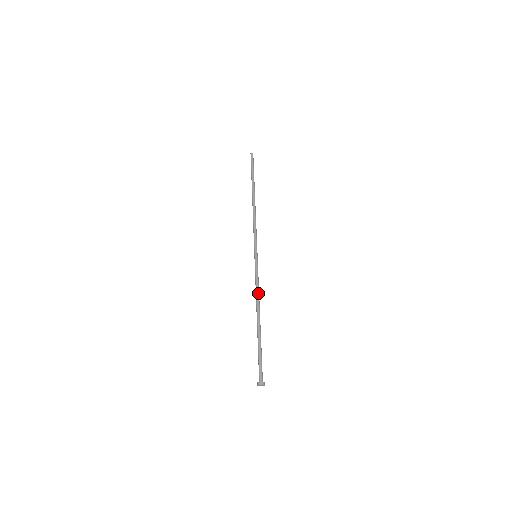
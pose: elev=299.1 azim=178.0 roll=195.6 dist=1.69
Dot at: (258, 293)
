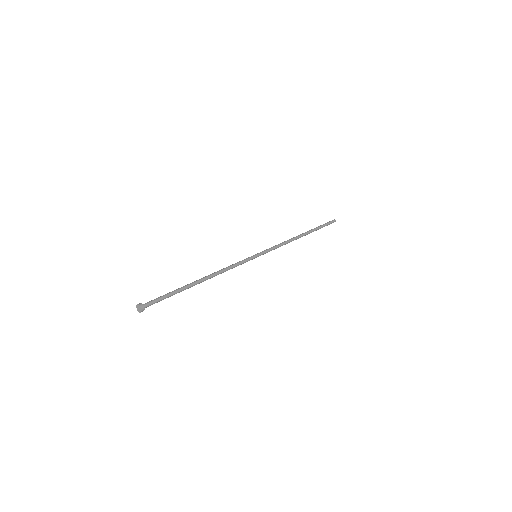
Dot at: (224, 269)
